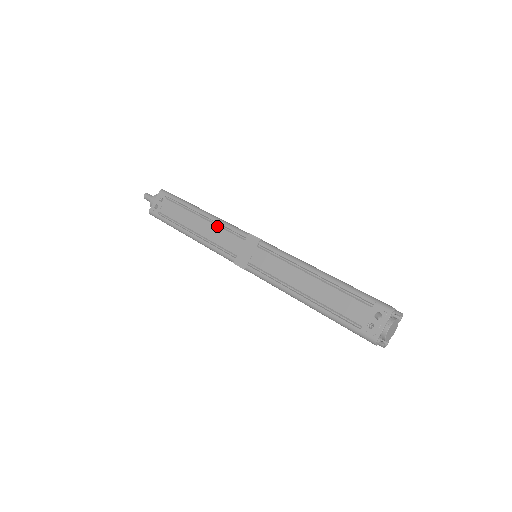
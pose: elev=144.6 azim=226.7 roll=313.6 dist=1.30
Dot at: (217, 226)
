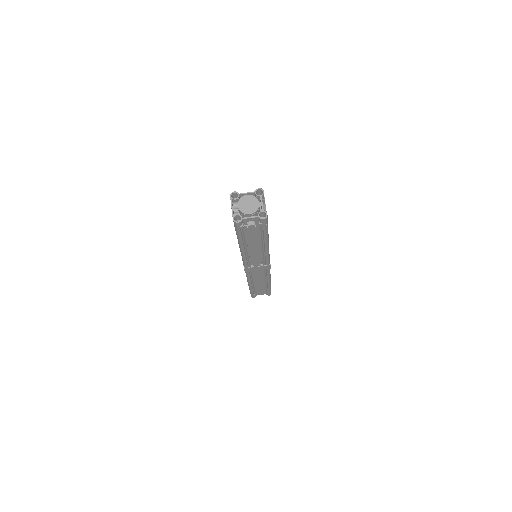
Dot at: occluded
